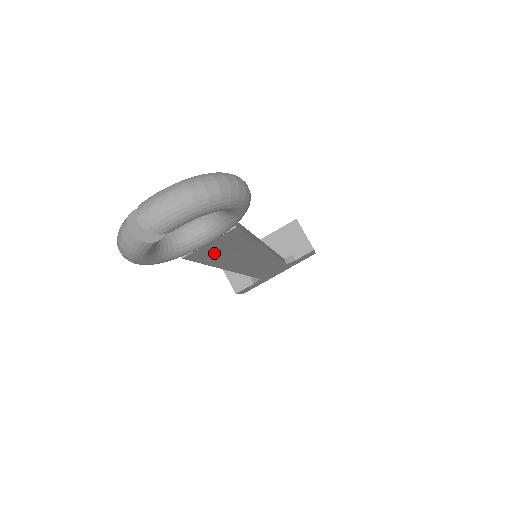
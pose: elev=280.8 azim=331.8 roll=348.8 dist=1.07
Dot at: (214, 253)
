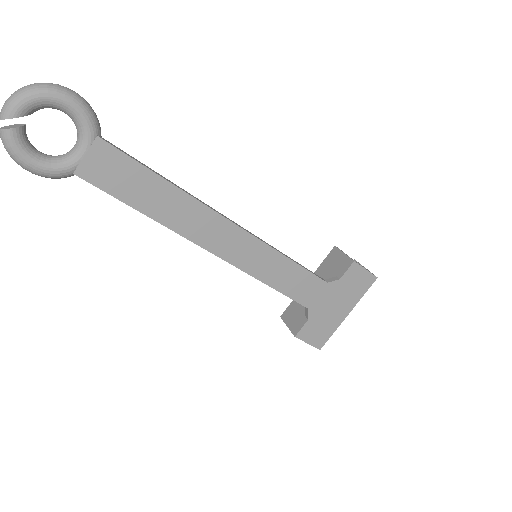
Dot at: (116, 182)
